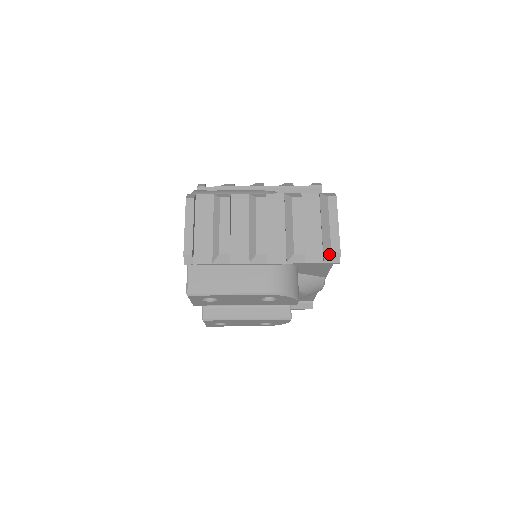
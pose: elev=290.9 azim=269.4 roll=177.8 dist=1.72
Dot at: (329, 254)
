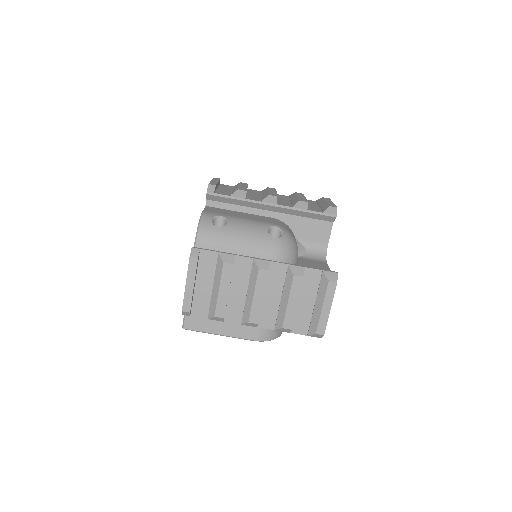
Dot at: (314, 333)
